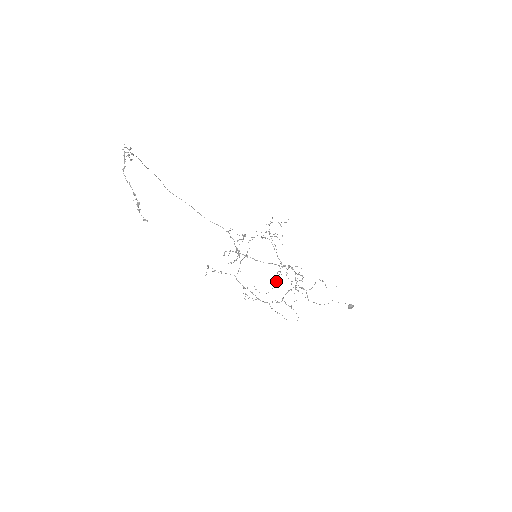
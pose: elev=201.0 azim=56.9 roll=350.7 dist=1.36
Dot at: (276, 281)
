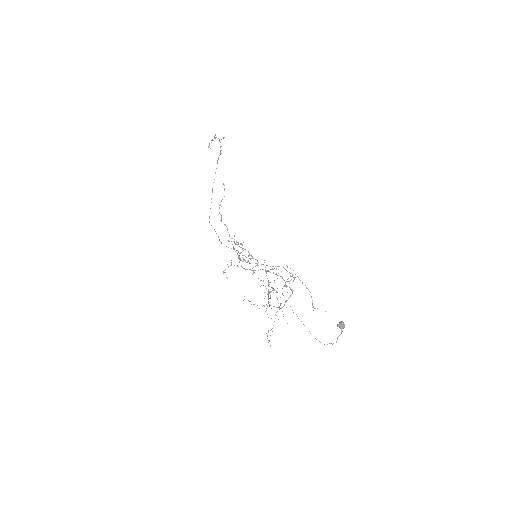
Dot at: occluded
